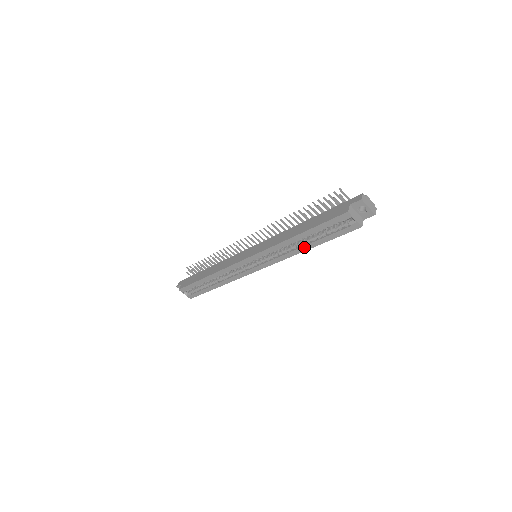
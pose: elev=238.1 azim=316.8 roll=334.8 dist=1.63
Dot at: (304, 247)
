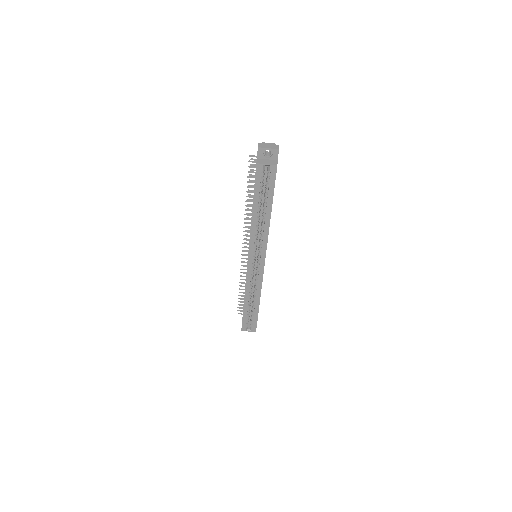
Dot at: (266, 217)
